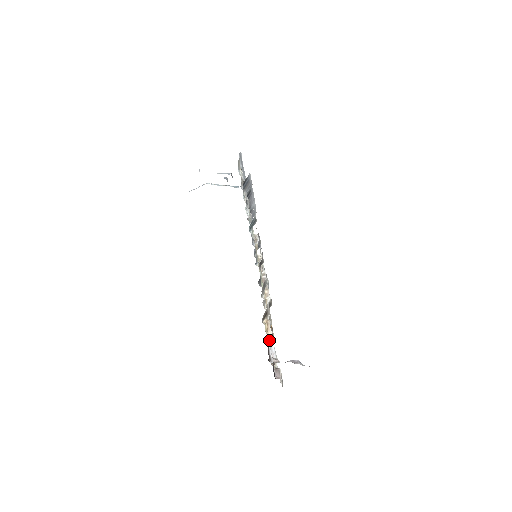
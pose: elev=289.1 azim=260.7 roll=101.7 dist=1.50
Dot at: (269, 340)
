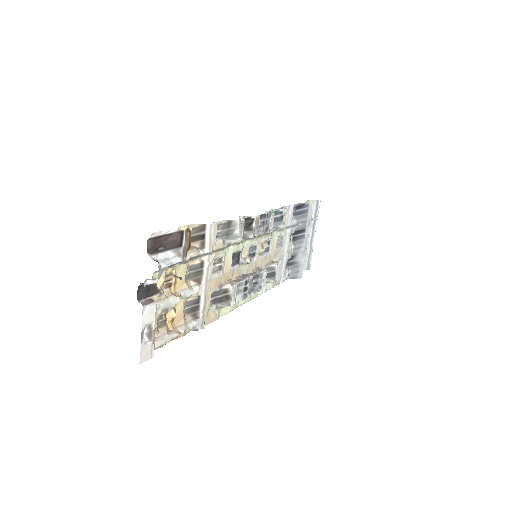
Dot at: (182, 289)
